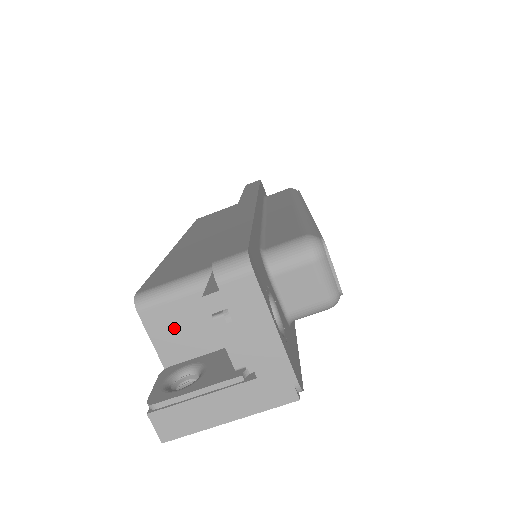
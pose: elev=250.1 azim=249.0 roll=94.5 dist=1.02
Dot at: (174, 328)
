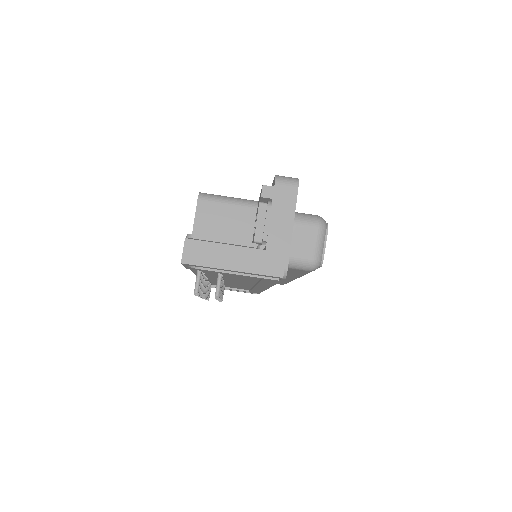
Dot at: (214, 221)
